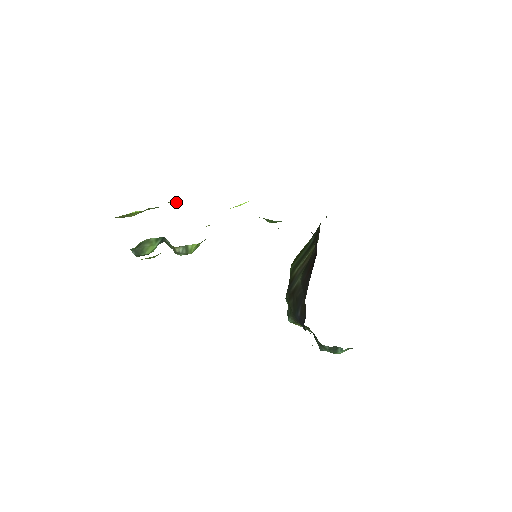
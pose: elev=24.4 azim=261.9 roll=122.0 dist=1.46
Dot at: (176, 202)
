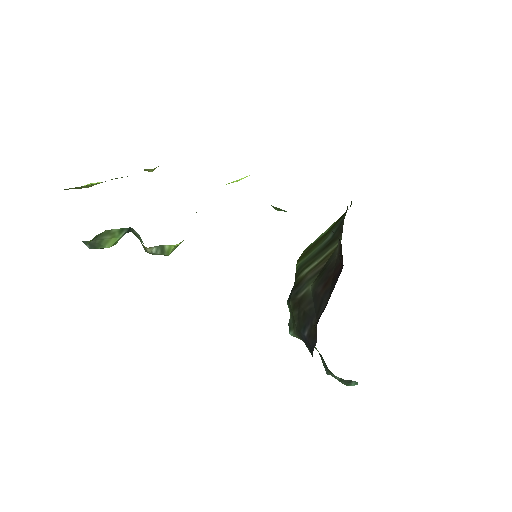
Dot at: (151, 169)
